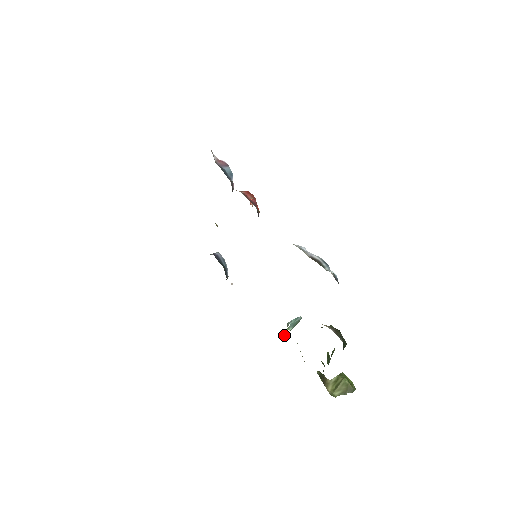
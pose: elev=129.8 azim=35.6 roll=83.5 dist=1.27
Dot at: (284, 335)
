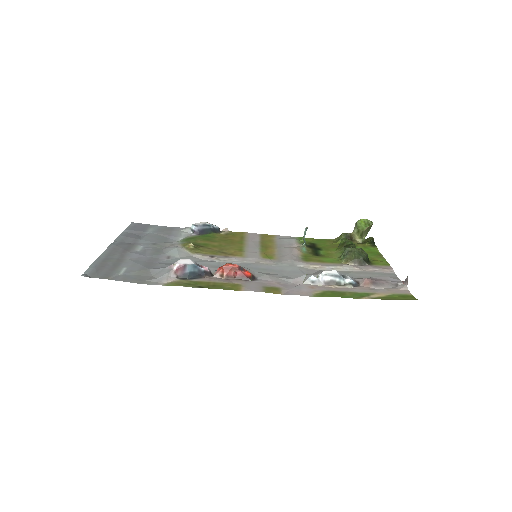
Dot at: (303, 239)
